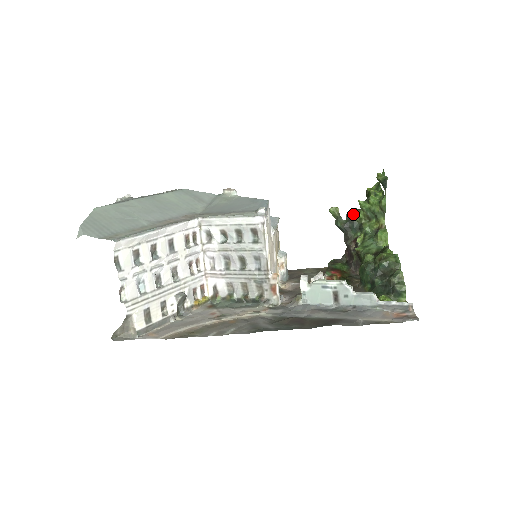
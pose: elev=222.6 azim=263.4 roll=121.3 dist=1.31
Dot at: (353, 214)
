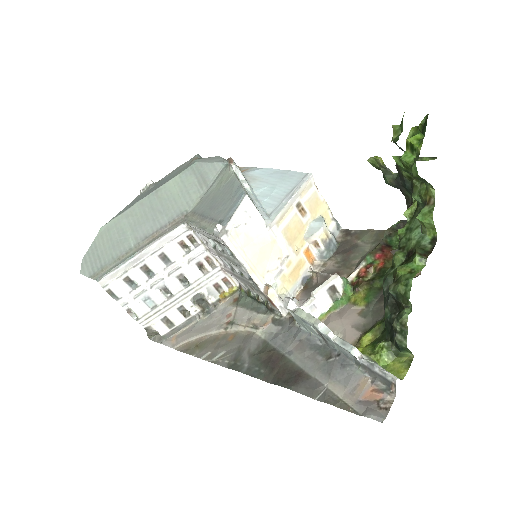
Dot at: (399, 169)
